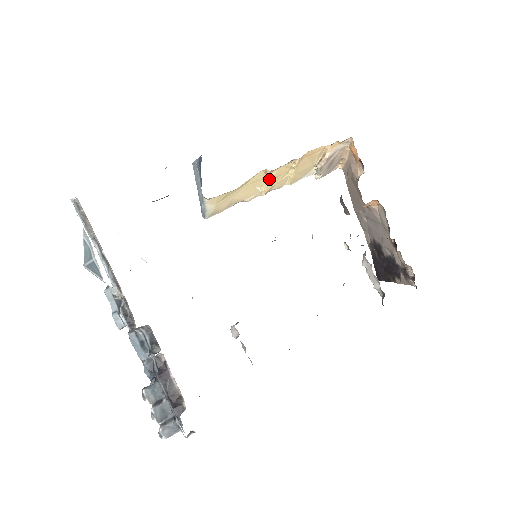
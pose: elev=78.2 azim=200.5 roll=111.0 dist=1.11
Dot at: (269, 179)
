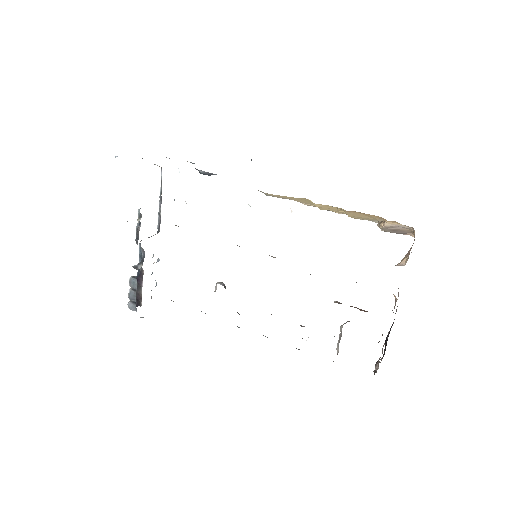
Dot at: (318, 206)
